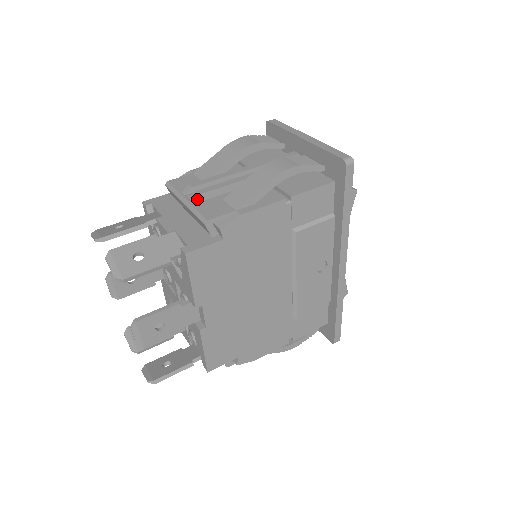
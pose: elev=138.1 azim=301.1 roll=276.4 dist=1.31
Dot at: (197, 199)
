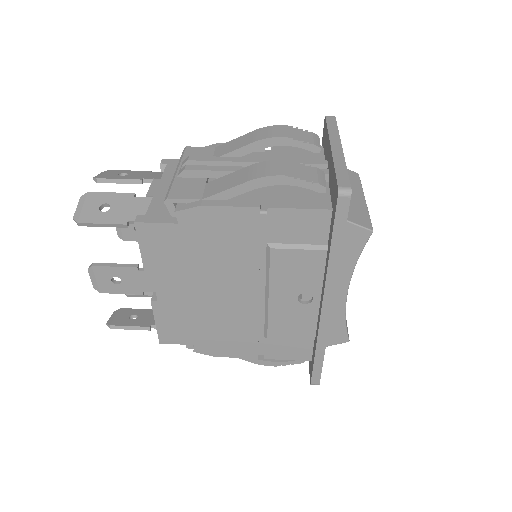
Dot at: (182, 174)
